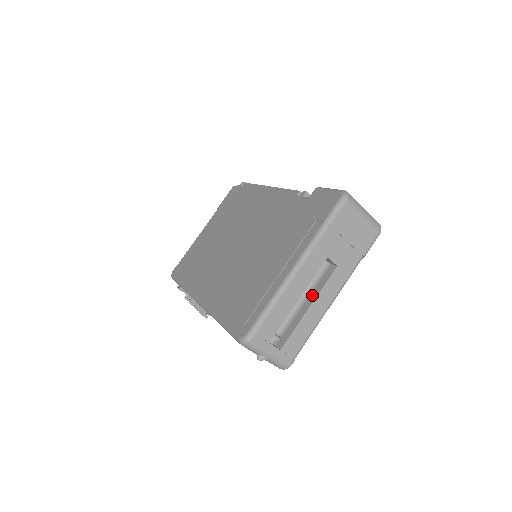
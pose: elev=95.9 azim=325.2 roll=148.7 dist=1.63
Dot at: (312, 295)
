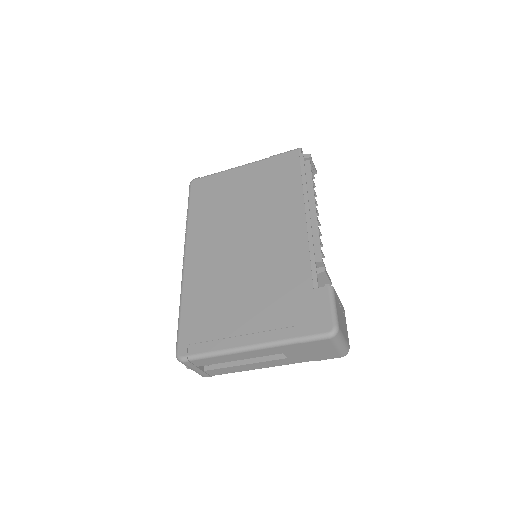
Dot at: occluded
